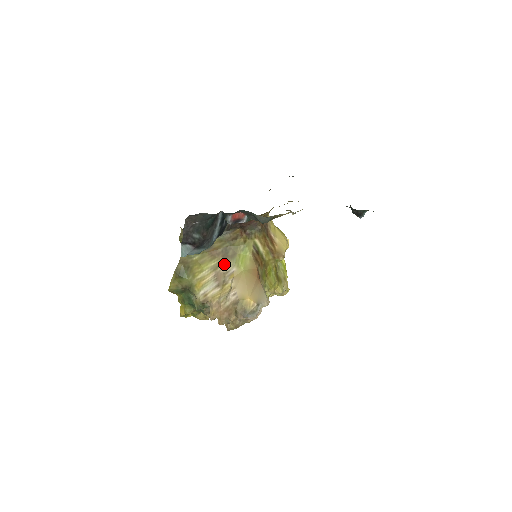
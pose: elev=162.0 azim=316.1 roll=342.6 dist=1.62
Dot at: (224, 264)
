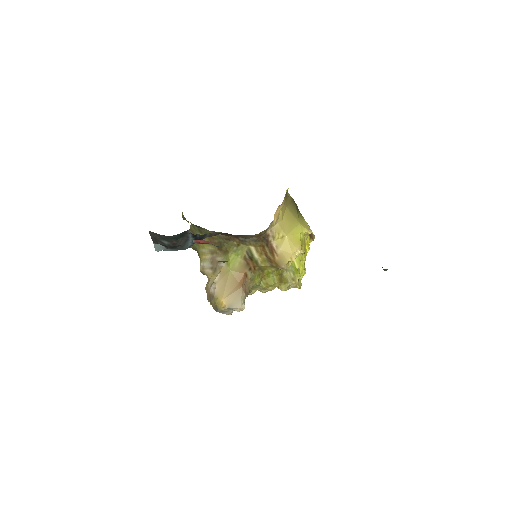
Dot at: (218, 254)
